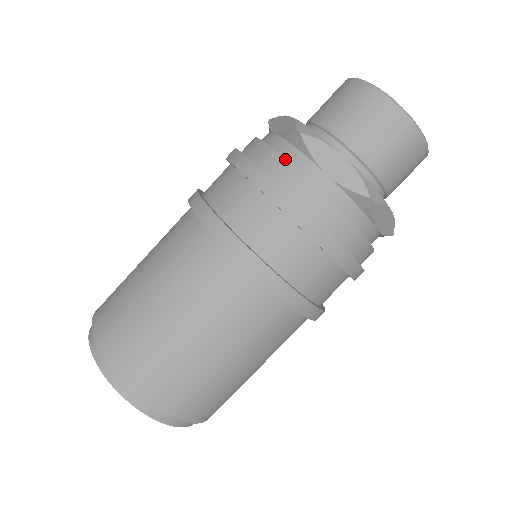
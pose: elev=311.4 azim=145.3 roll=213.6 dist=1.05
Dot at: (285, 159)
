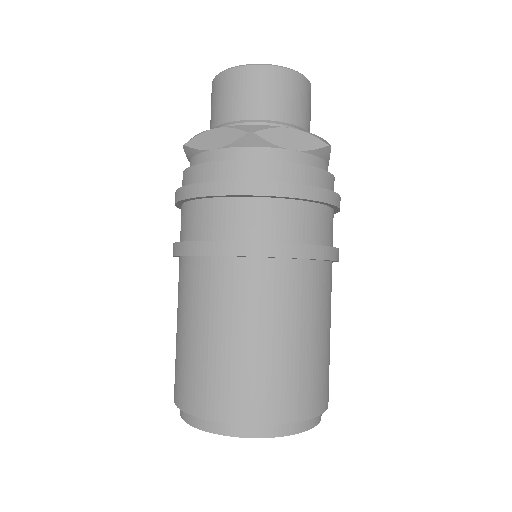
Dot at: (258, 160)
